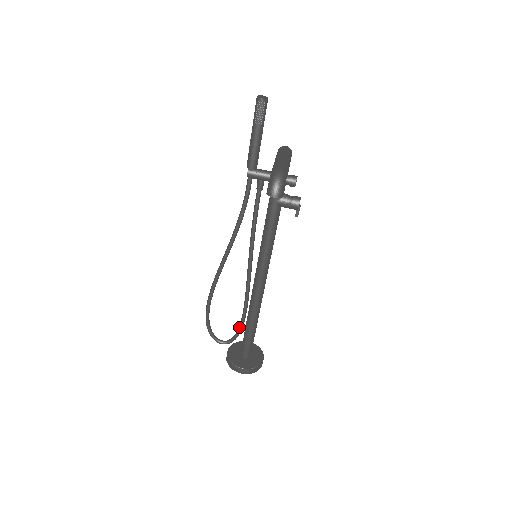
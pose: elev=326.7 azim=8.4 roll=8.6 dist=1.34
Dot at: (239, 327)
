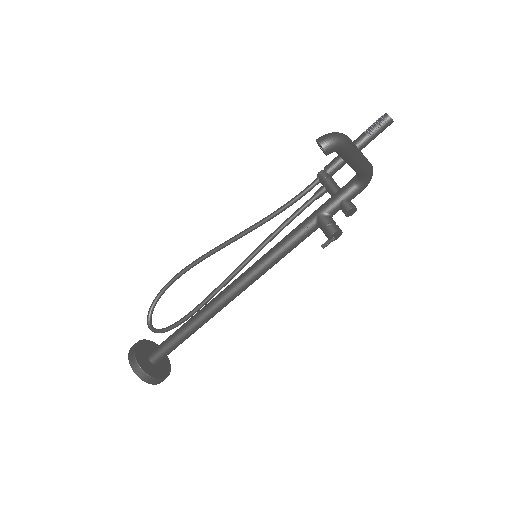
Dot at: (177, 321)
